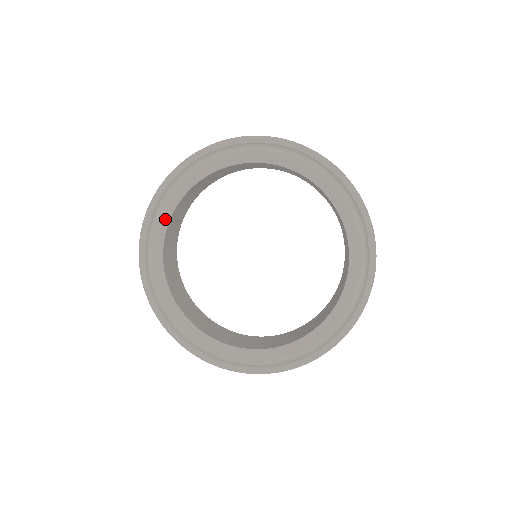
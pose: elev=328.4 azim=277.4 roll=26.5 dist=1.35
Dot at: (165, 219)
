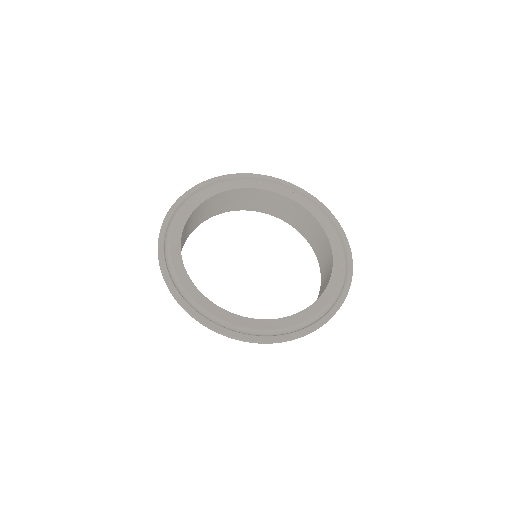
Dot at: (182, 221)
